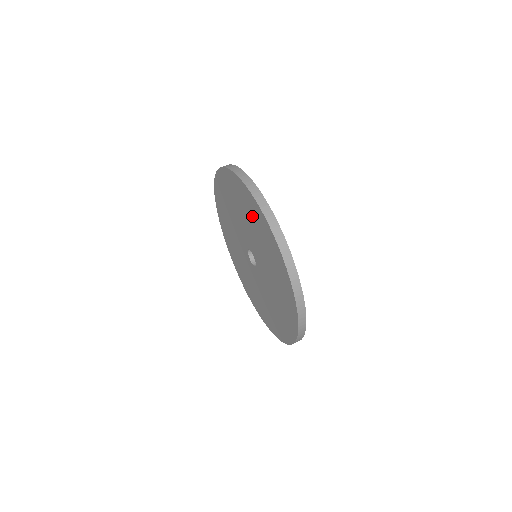
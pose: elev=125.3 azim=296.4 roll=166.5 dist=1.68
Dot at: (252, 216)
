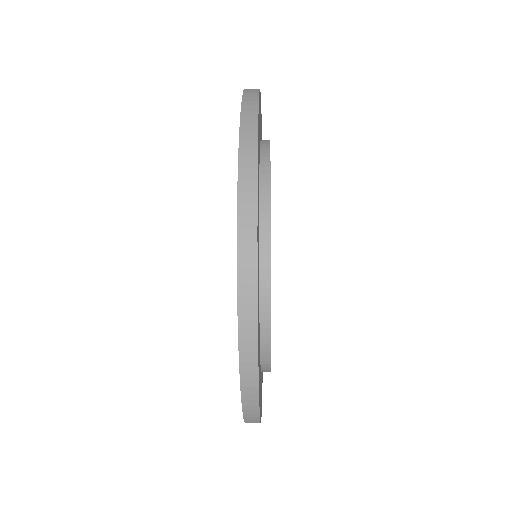
Dot at: occluded
